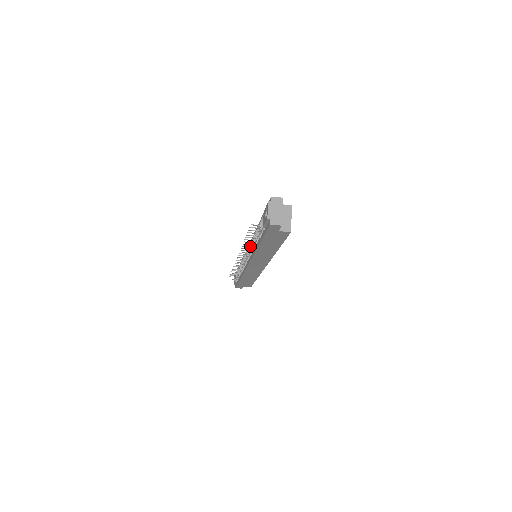
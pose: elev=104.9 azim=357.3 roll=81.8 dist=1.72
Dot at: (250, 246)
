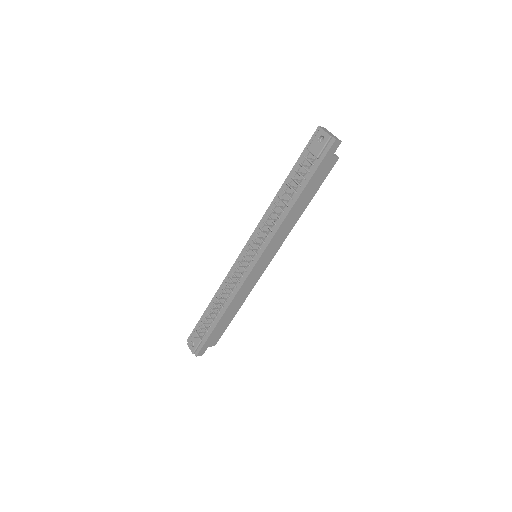
Dot at: (274, 219)
